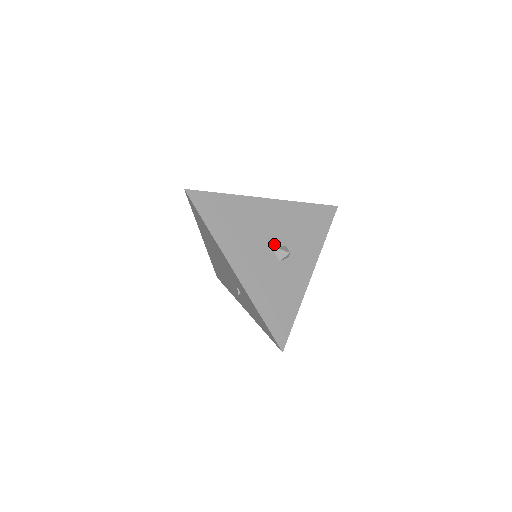
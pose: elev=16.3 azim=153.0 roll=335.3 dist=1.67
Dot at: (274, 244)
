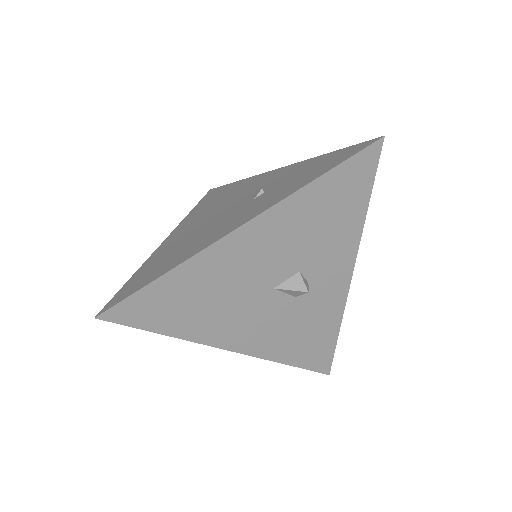
Dot at: (279, 283)
